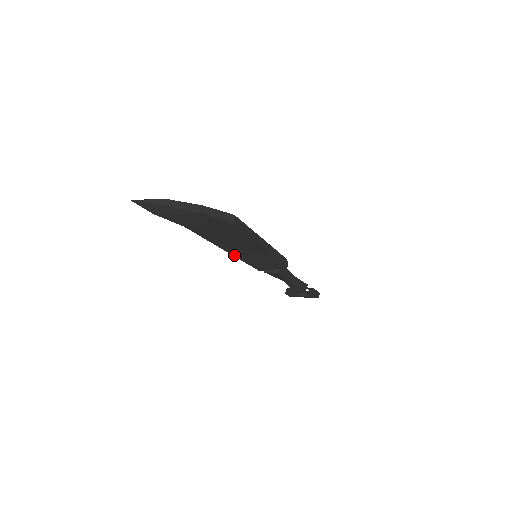
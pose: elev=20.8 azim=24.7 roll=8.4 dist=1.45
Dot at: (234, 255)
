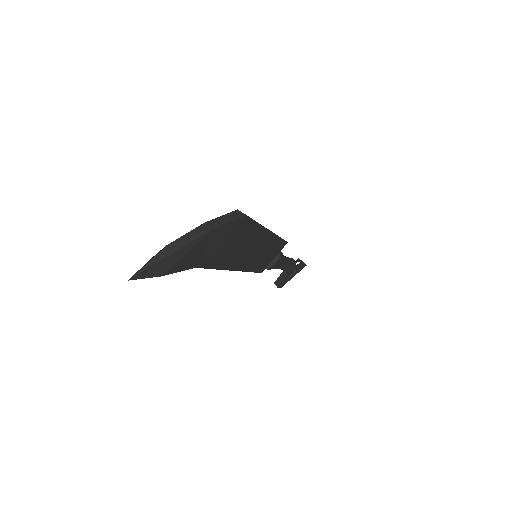
Dot at: (241, 270)
